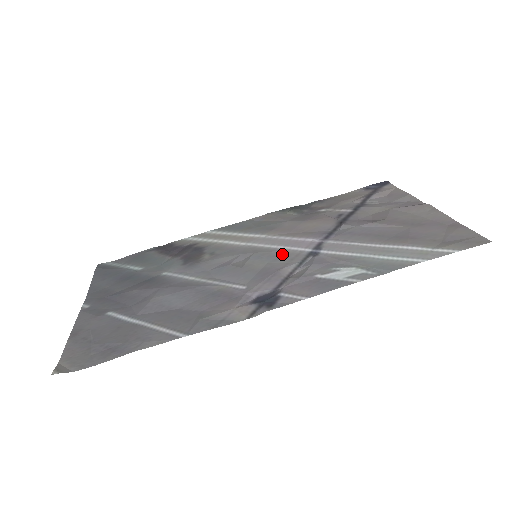
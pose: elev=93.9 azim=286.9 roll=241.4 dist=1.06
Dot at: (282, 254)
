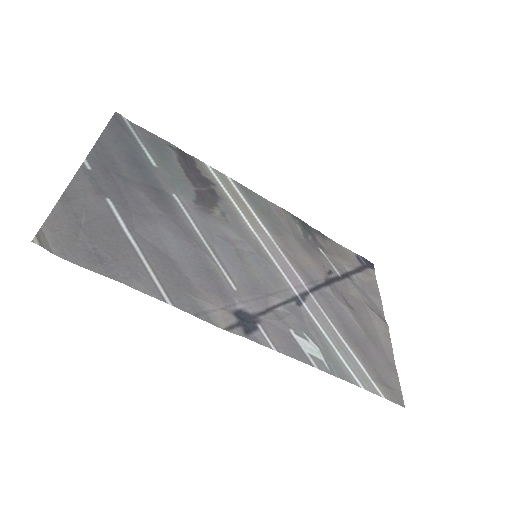
Dot at: (276, 277)
